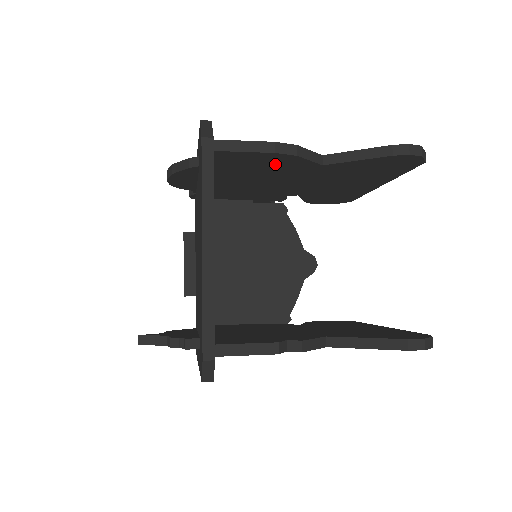
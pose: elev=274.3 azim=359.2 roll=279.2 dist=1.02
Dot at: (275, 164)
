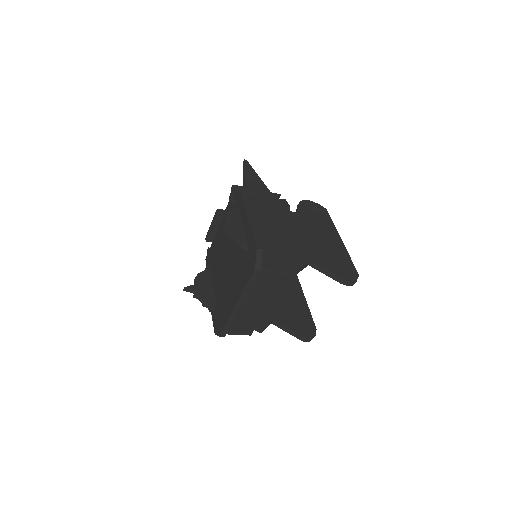
Dot at: occluded
